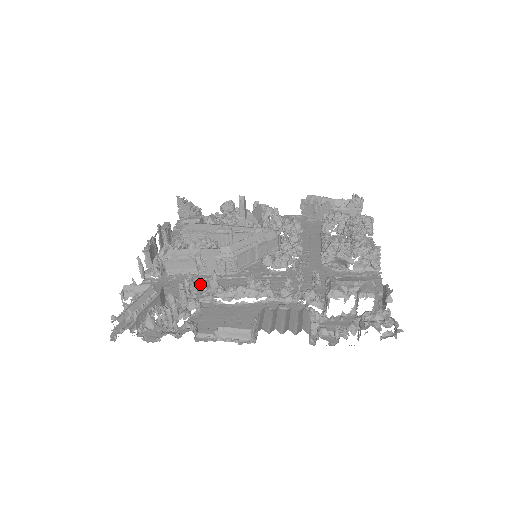
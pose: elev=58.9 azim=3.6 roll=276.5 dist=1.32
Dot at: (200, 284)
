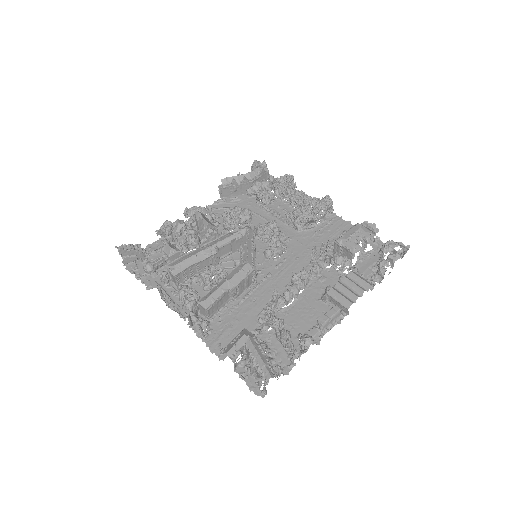
Dot at: (247, 307)
